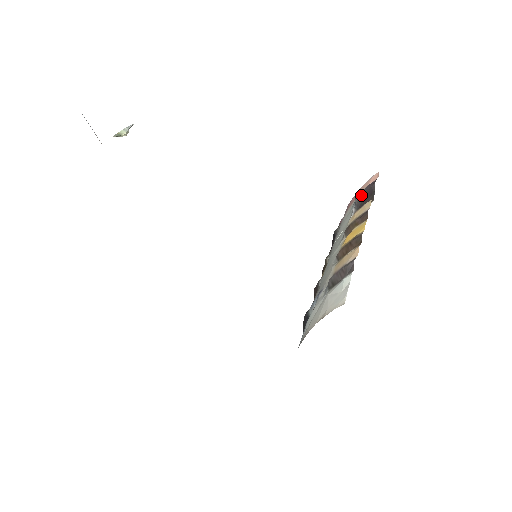
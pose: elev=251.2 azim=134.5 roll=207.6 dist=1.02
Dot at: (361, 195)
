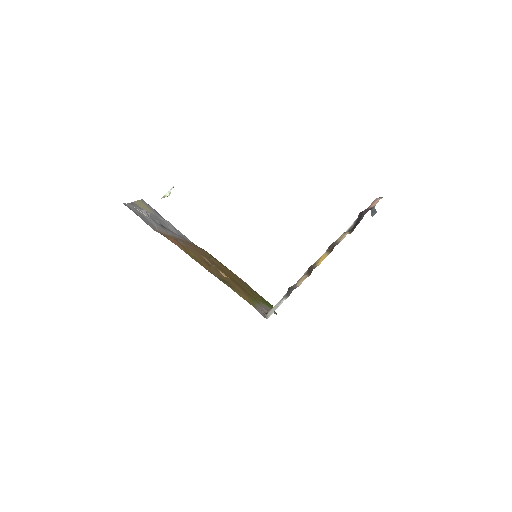
Dot at: (359, 215)
